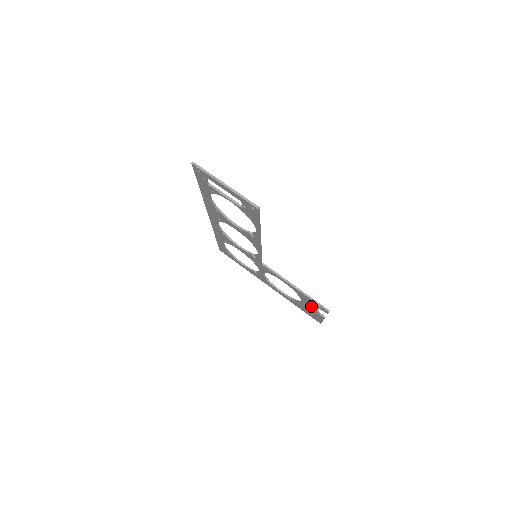
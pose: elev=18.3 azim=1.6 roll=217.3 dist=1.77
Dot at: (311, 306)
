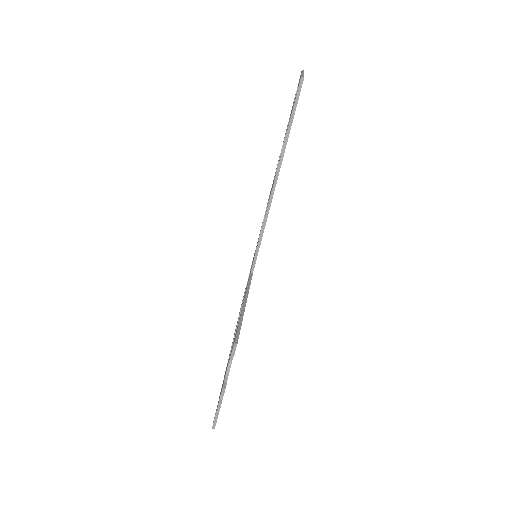
Dot at: occluded
